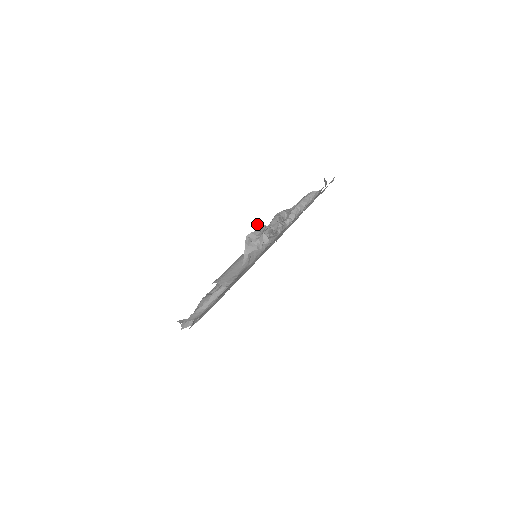
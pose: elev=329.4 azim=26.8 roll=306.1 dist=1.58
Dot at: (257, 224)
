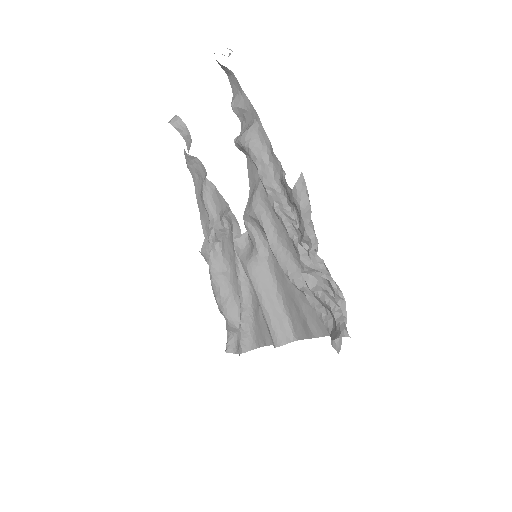
Dot at: occluded
